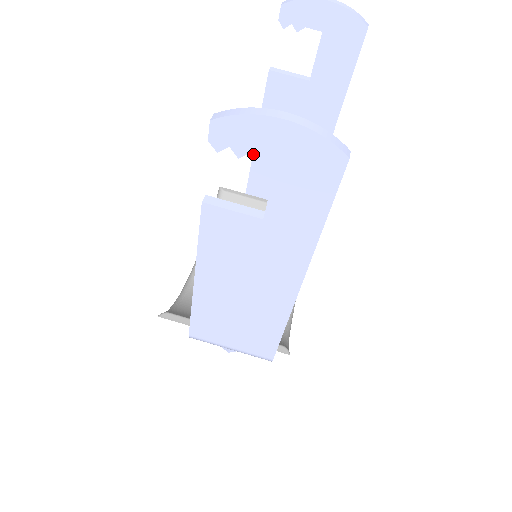
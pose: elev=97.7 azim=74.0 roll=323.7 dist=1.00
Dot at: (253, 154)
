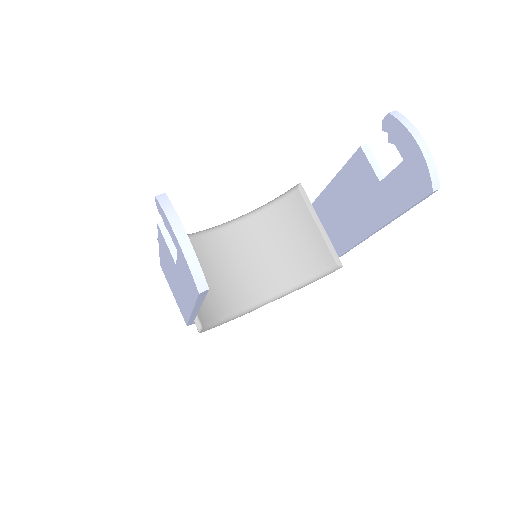
Dot at: (327, 186)
